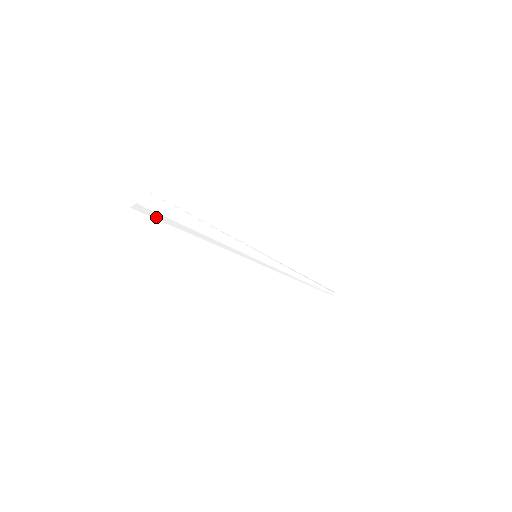
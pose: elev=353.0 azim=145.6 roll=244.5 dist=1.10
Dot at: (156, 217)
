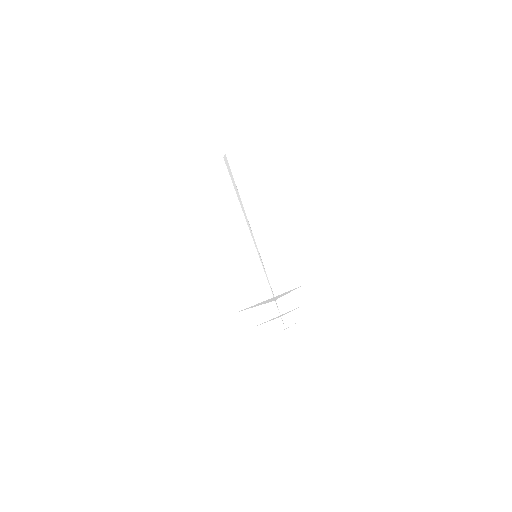
Dot at: occluded
